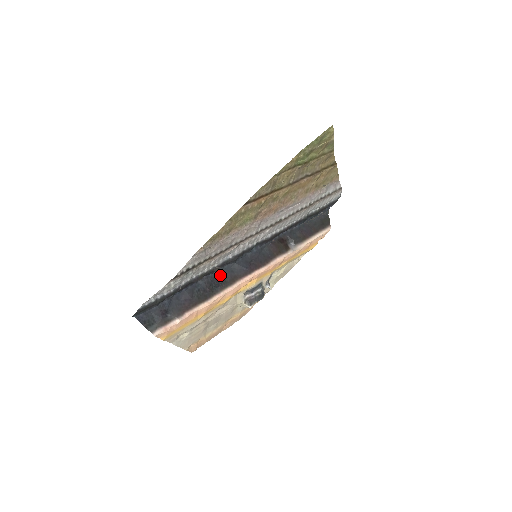
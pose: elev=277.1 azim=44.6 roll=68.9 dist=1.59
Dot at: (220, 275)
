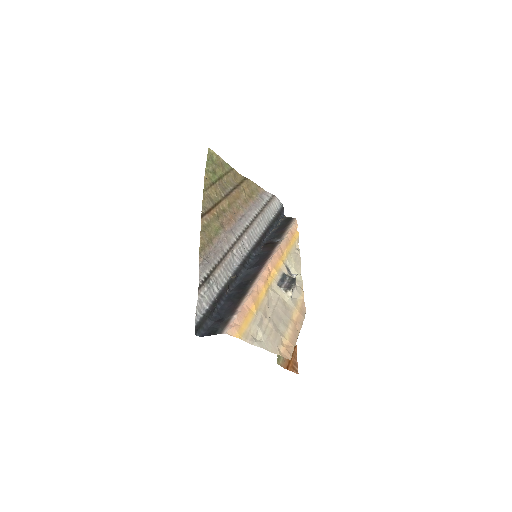
Dot at: (242, 282)
